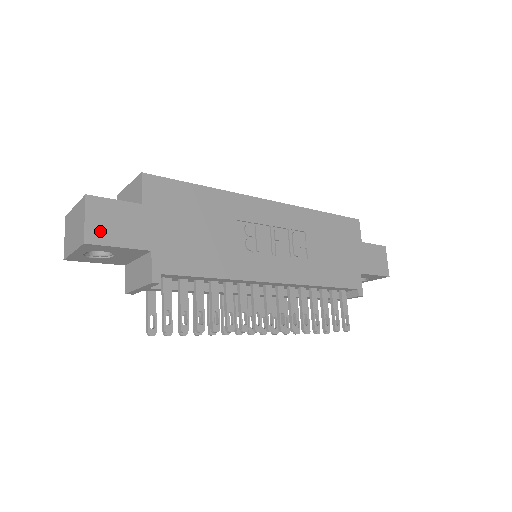
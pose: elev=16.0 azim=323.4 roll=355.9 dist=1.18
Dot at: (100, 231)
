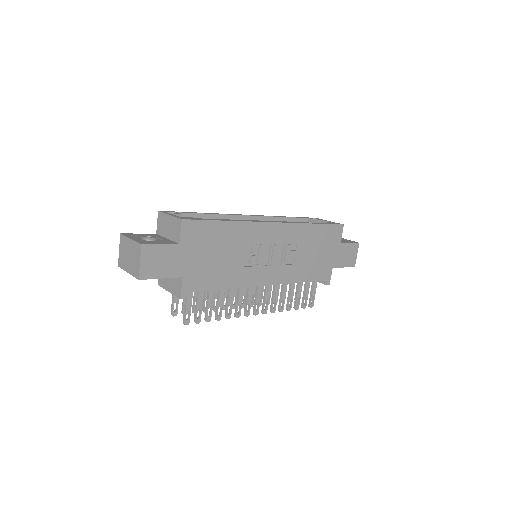
Dot at: (150, 269)
